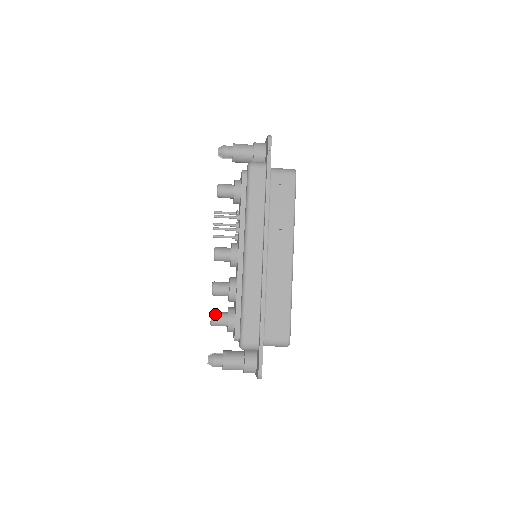
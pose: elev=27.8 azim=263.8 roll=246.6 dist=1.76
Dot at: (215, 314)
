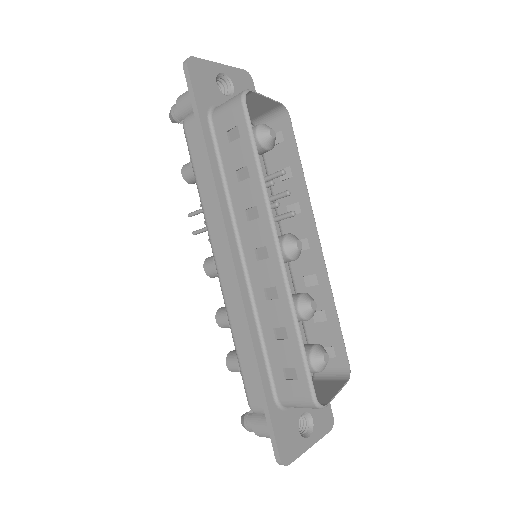
Dot at: (229, 356)
